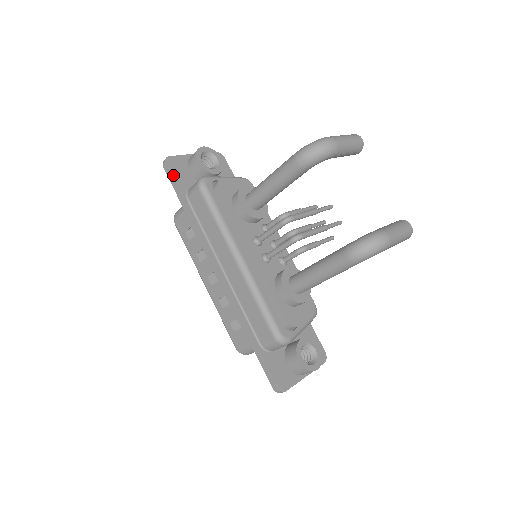
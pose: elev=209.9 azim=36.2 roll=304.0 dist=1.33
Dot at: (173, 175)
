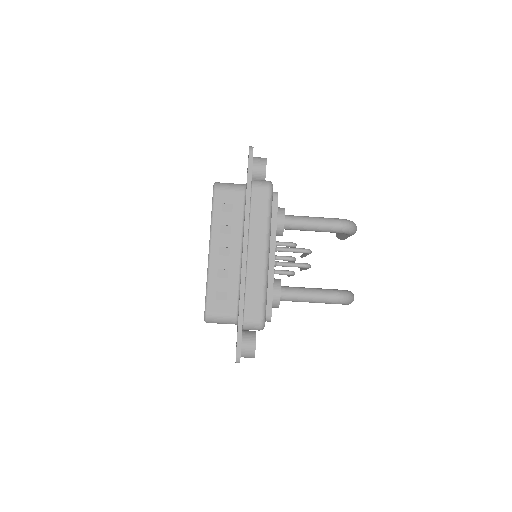
Dot at: occluded
